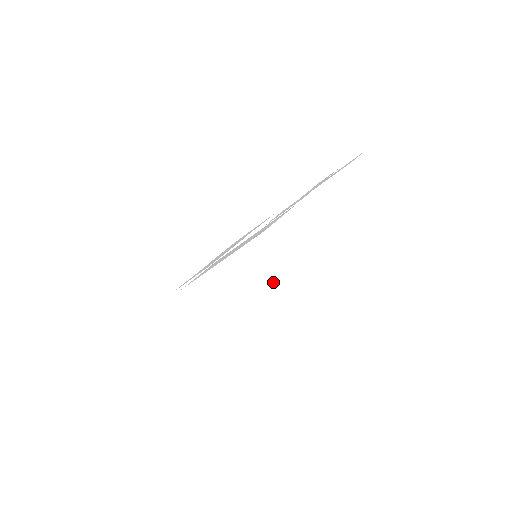
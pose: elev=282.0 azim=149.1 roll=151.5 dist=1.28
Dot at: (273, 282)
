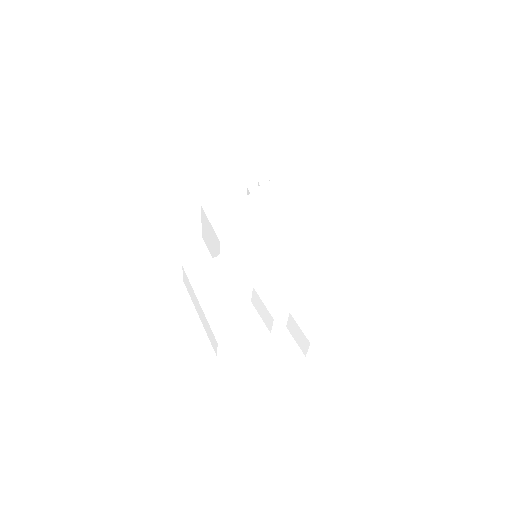
Dot at: (260, 258)
